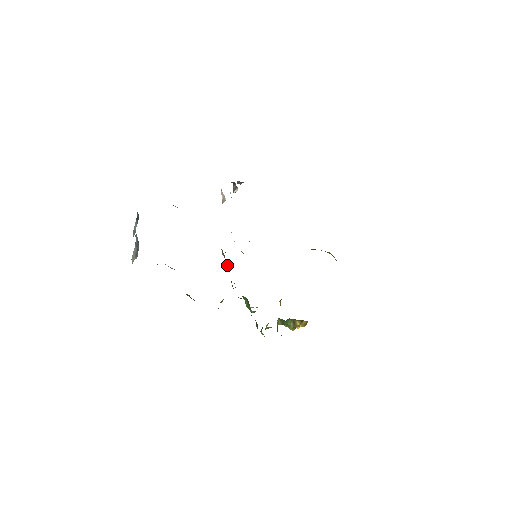
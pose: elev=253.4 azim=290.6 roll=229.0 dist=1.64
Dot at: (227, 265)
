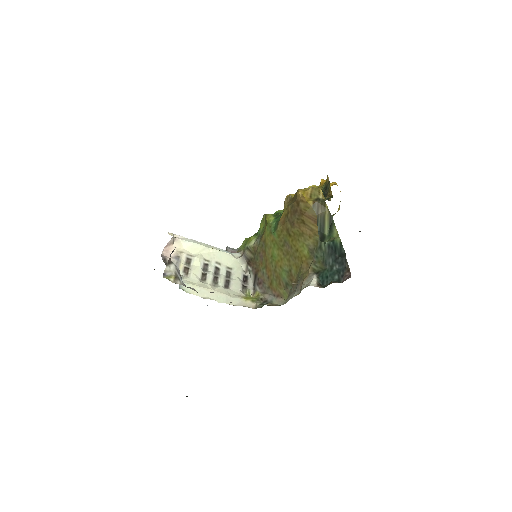
Dot at: occluded
